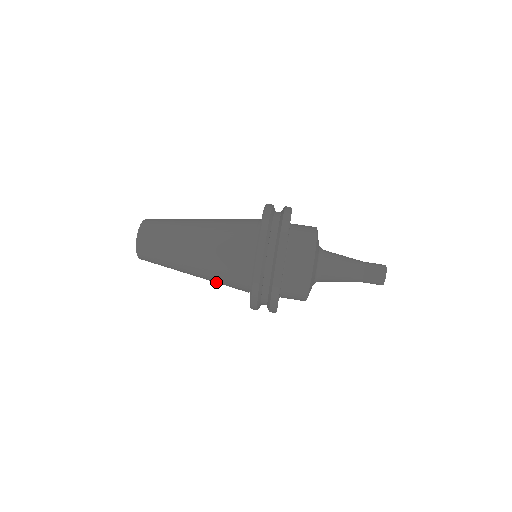
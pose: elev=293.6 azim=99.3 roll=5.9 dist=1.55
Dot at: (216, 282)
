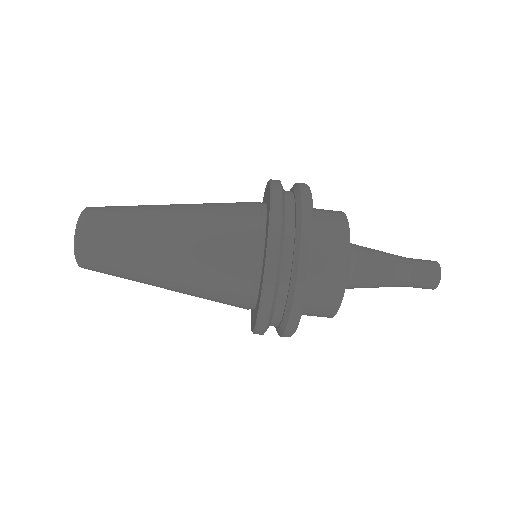
Dot at: occluded
